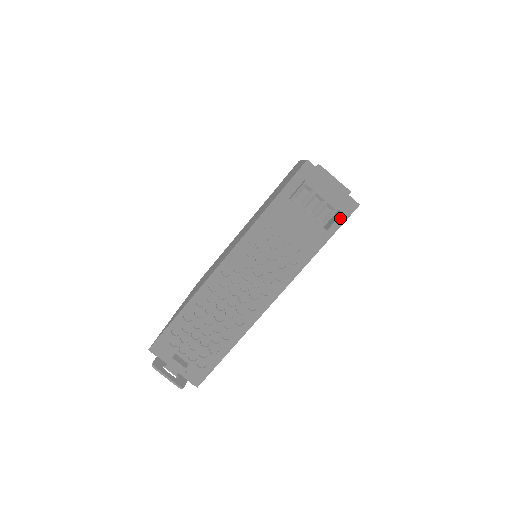
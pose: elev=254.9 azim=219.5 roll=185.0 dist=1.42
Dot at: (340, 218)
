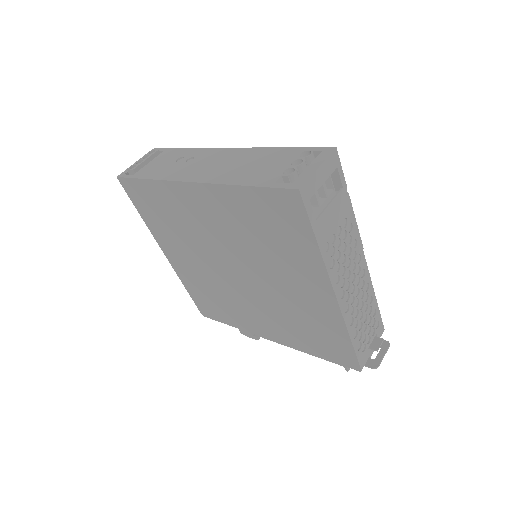
Dot at: (339, 171)
